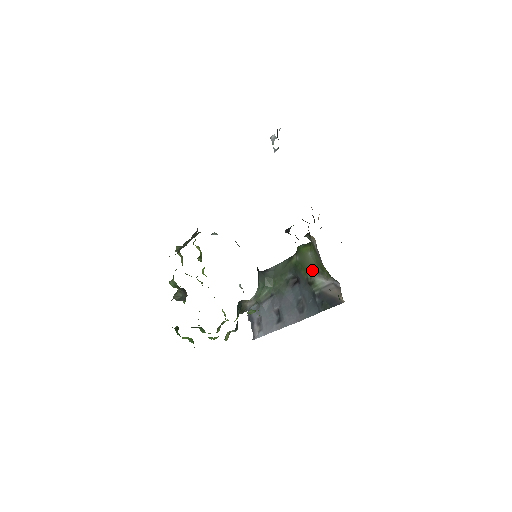
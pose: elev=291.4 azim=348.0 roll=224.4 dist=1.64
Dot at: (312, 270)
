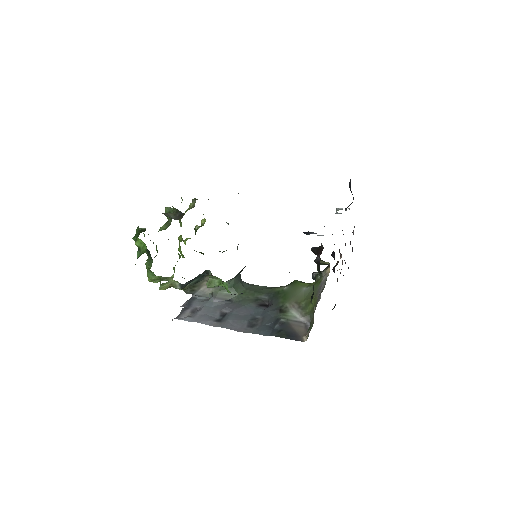
Dot at: (294, 302)
